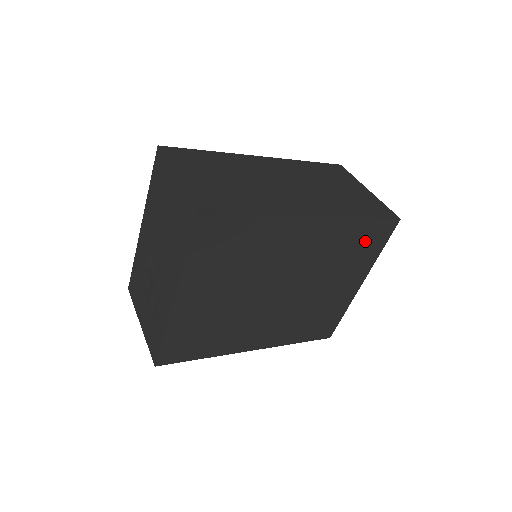
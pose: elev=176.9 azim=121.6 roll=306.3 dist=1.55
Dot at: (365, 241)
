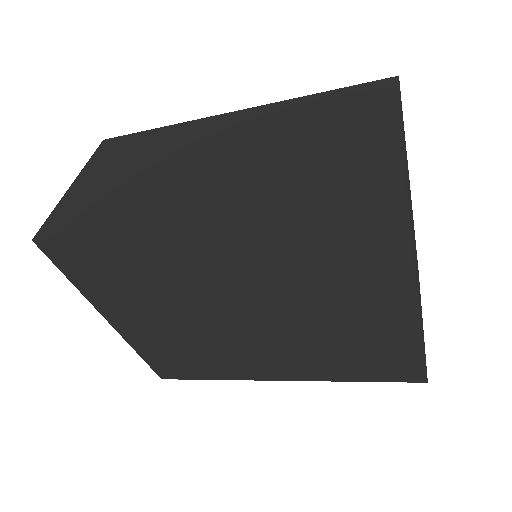
Dot at: (345, 241)
